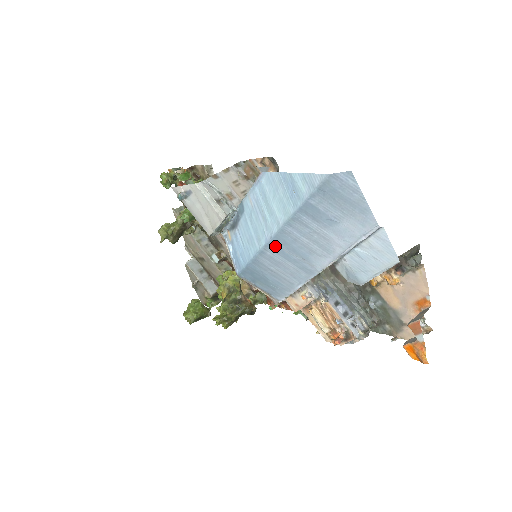
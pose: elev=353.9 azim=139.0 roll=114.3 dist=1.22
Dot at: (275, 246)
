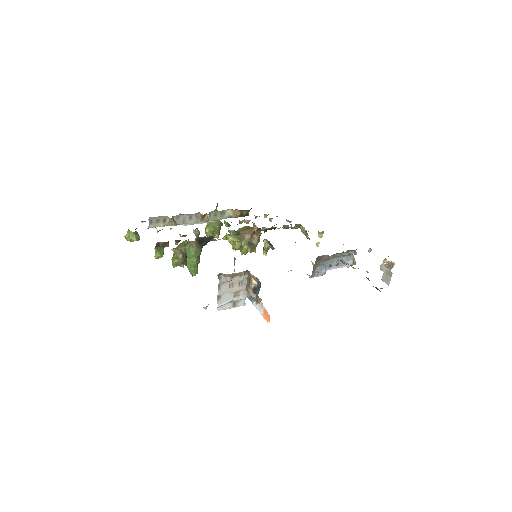
Dot at: occluded
